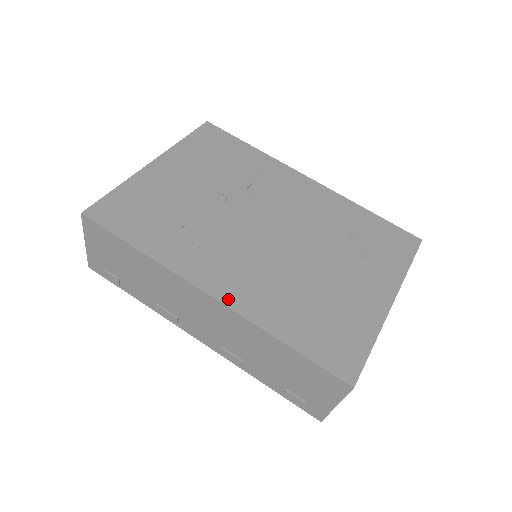
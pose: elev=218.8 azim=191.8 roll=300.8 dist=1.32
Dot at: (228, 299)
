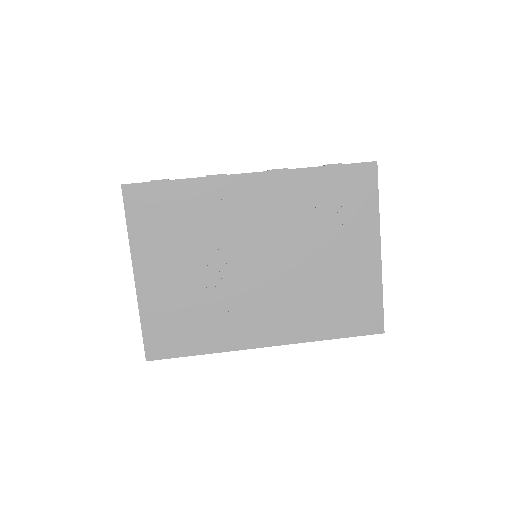
Dot at: (280, 340)
